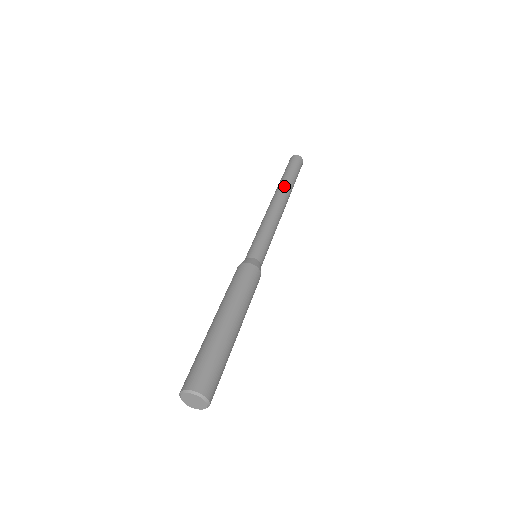
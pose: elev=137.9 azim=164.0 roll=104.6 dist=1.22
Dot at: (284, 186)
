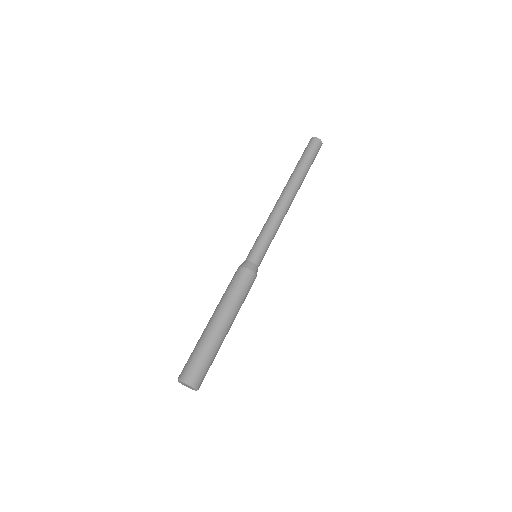
Dot at: (297, 180)
